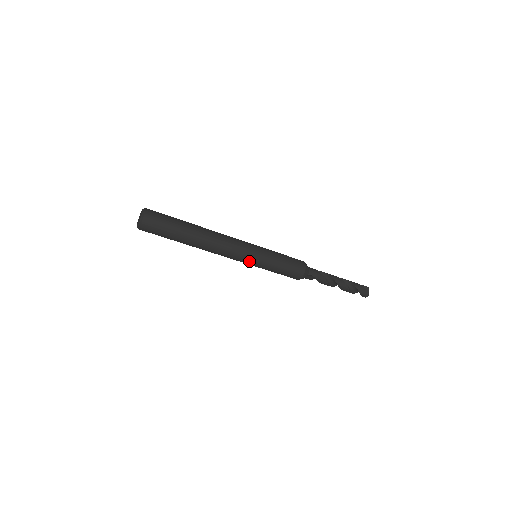
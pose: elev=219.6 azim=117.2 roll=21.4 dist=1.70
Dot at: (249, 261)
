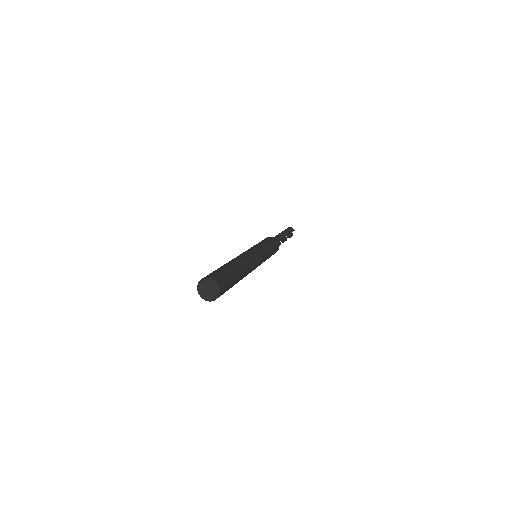
Dot at: occluded
